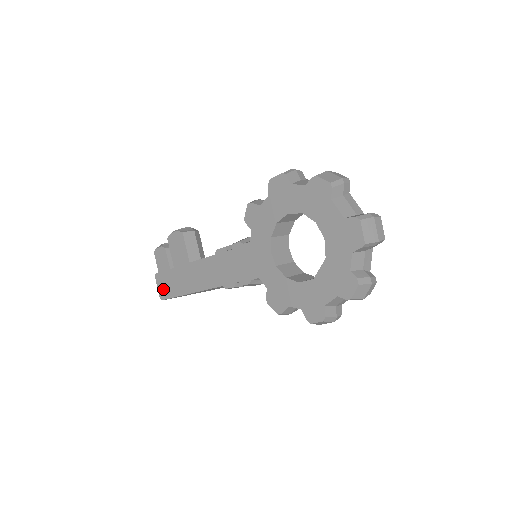
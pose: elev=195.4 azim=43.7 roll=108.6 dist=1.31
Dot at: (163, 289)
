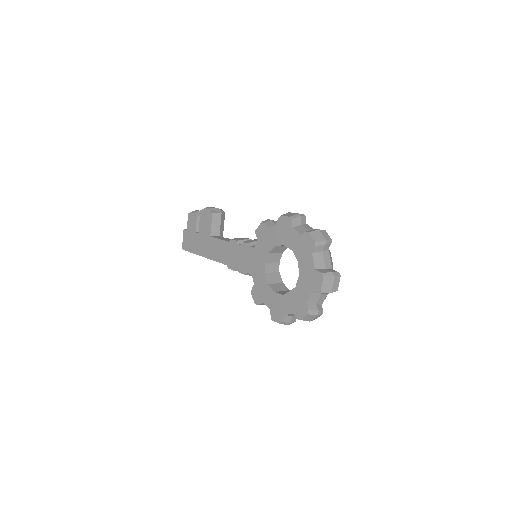
Dot at: (186, 243)
